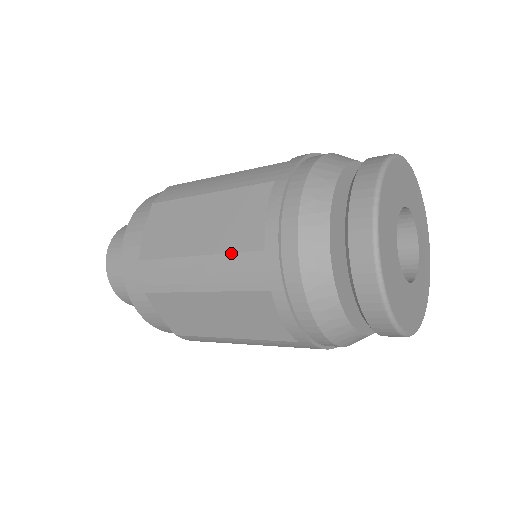
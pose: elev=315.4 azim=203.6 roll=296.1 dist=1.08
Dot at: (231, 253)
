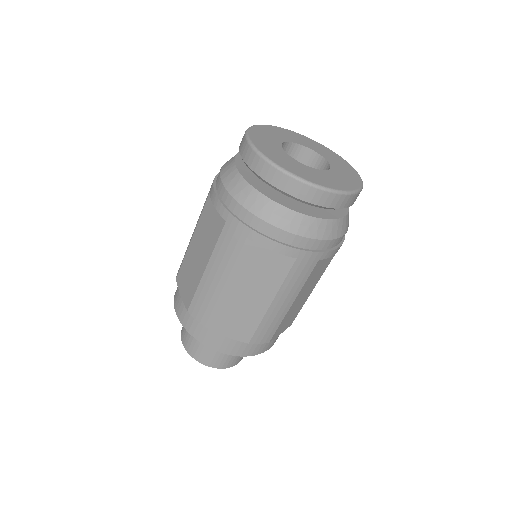
Dot at: (216, 244)
